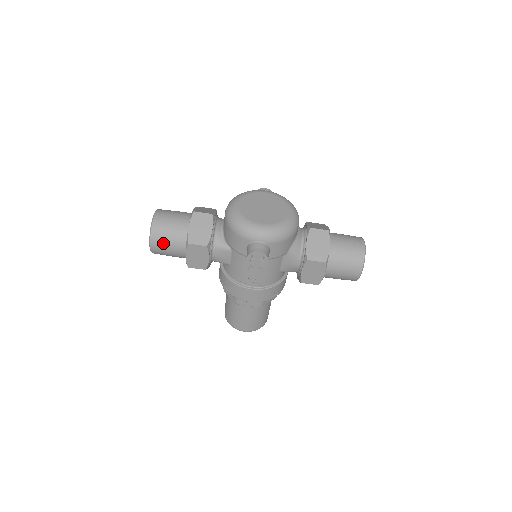
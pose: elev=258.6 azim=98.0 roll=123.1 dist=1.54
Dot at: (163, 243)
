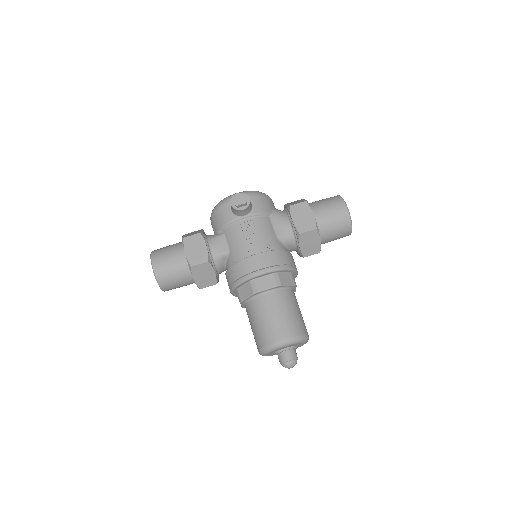
Dot at: (163, 256)
